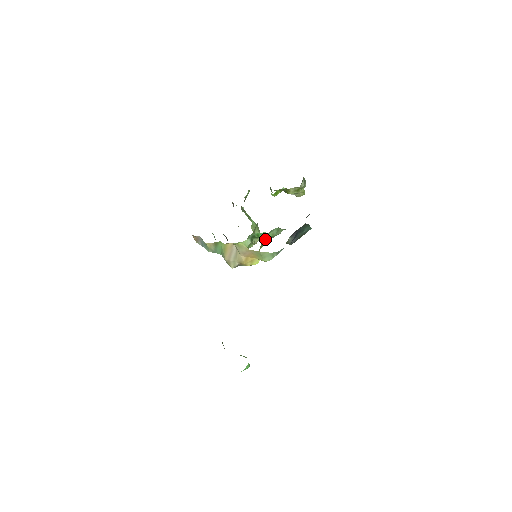
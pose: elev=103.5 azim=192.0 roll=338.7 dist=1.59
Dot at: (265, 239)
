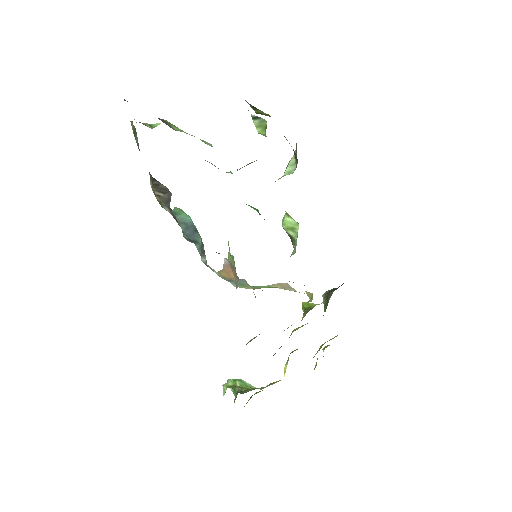
Dot at: occluded
